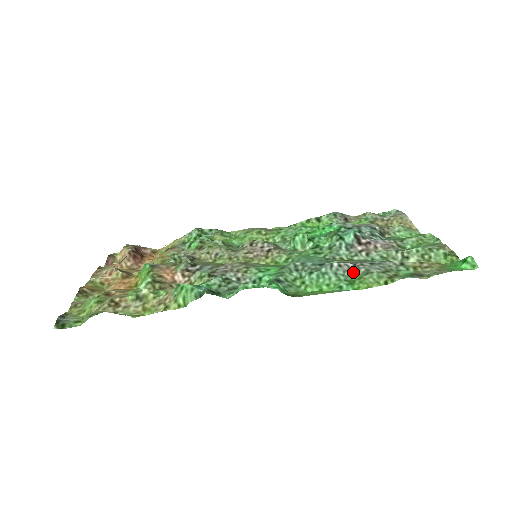
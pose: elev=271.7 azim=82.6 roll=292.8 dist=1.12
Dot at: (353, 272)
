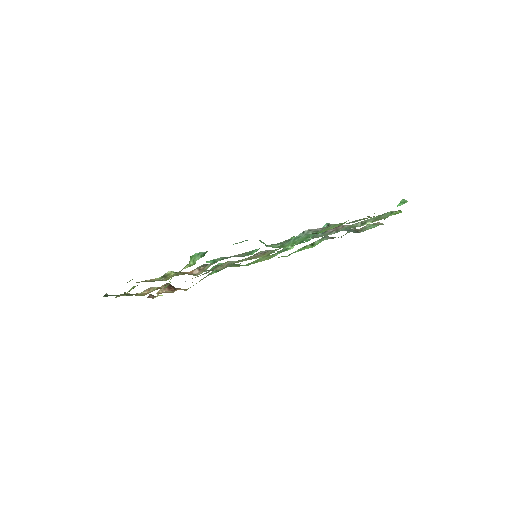
Dot at: (319, 231)
